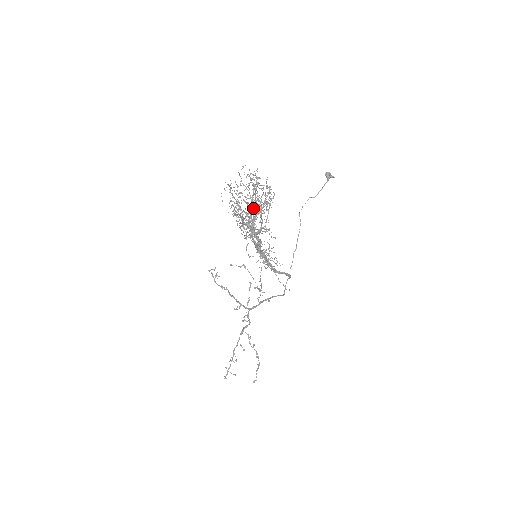
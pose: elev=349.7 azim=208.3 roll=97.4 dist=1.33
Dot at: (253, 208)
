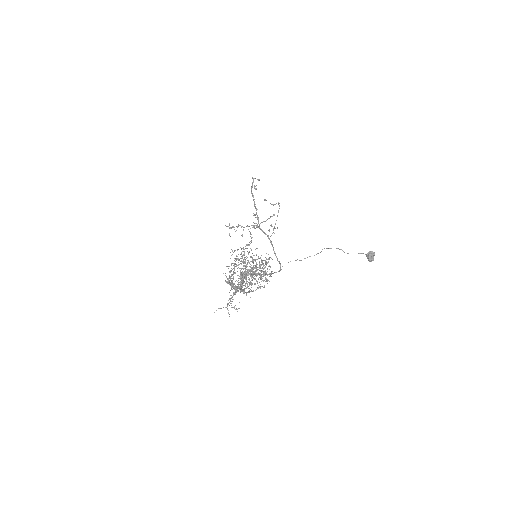
Dot at: occluded
